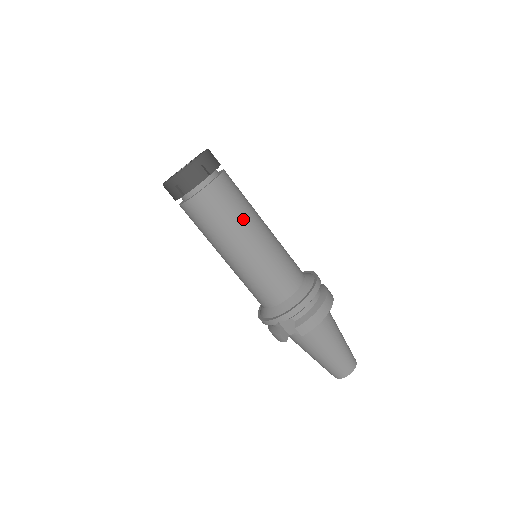
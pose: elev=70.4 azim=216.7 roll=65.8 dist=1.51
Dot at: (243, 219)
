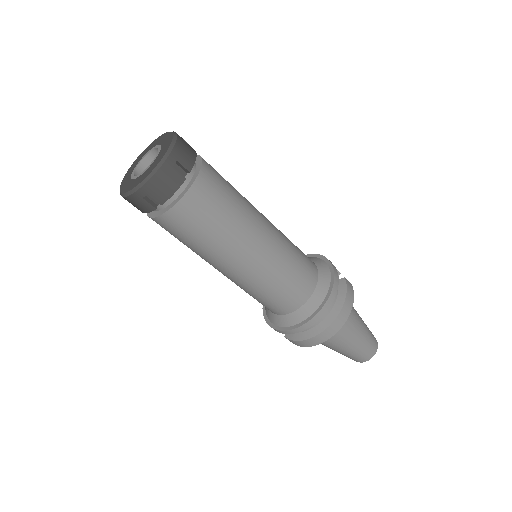
Dot at: (215, 250)
